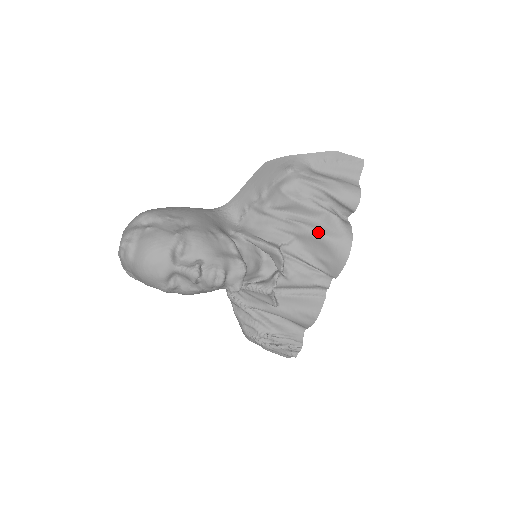
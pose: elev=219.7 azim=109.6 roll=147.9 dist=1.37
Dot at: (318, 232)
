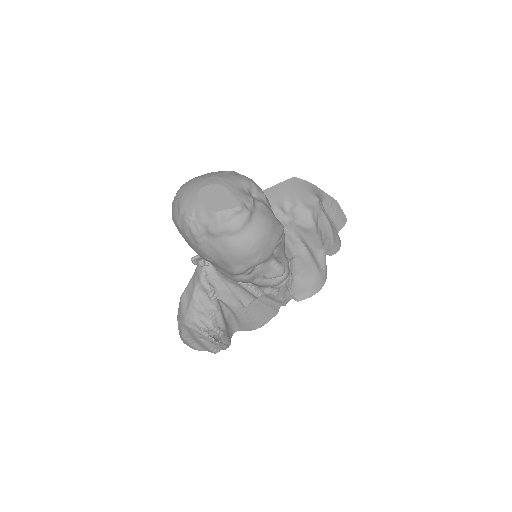
Dot at: (314, 262)
